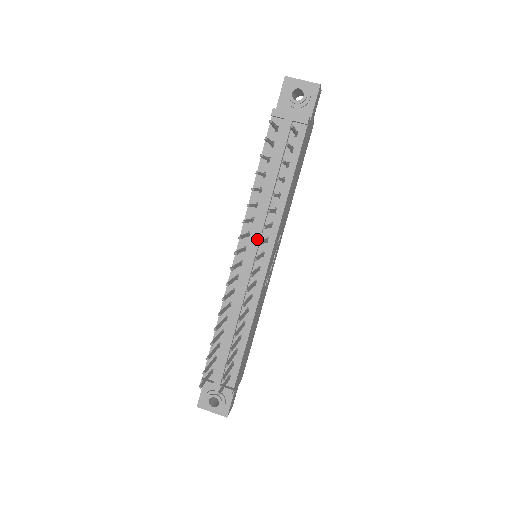
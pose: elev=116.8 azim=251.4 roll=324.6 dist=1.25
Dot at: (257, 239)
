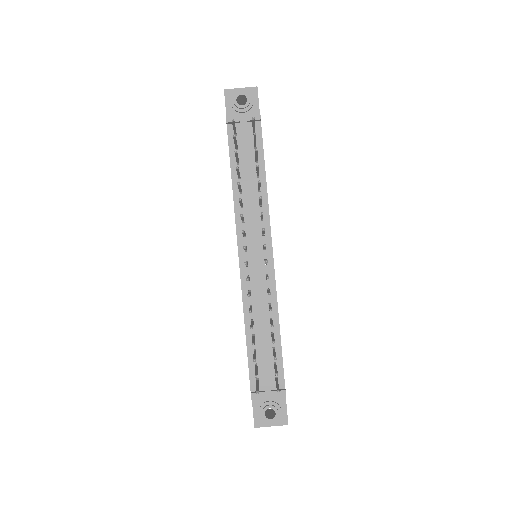
Dot at: (254, 235)
